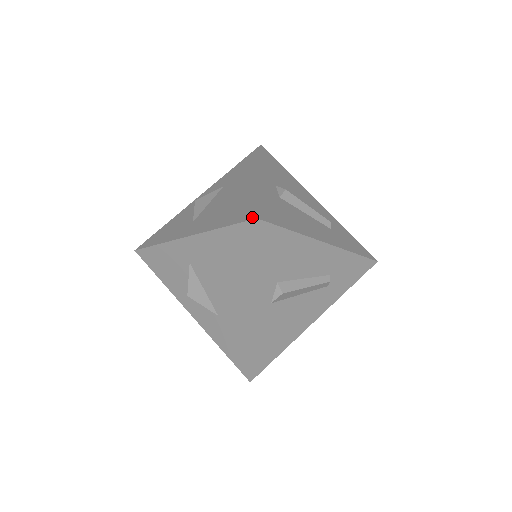
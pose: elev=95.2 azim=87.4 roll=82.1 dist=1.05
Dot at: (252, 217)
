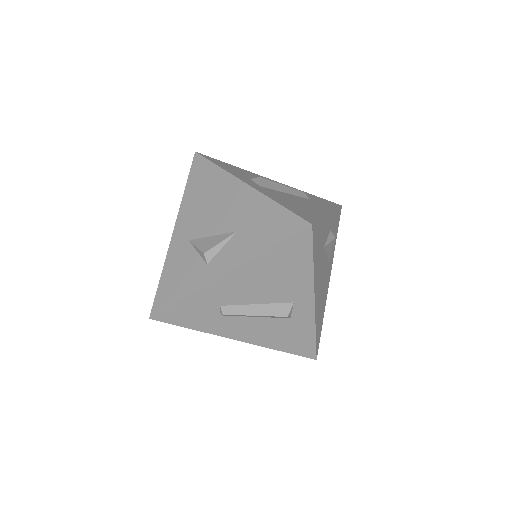
Dot at: (194, 159)
